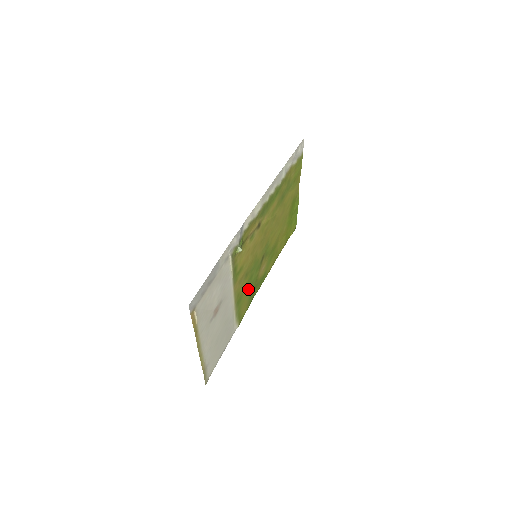
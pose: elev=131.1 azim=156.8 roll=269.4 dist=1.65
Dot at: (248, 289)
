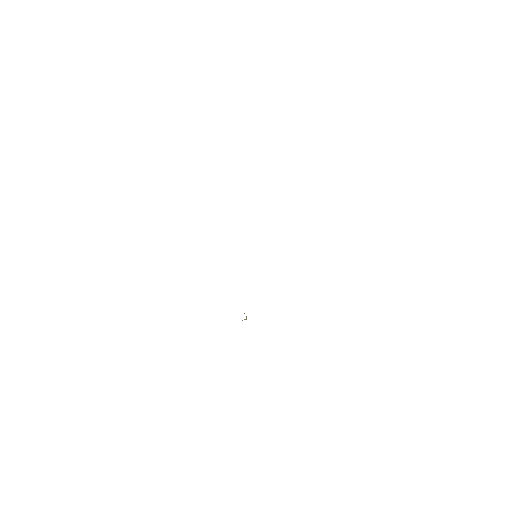
Dot at: occluded
